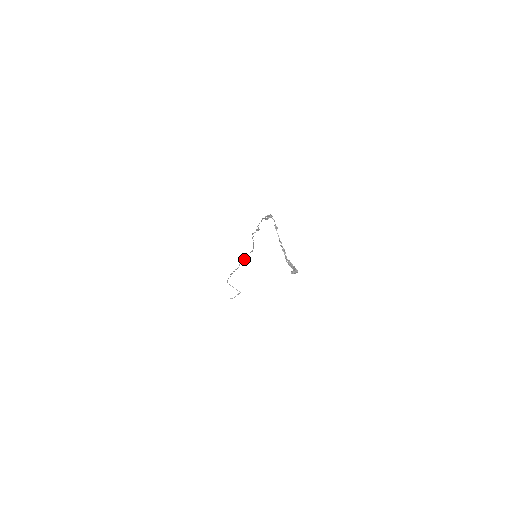
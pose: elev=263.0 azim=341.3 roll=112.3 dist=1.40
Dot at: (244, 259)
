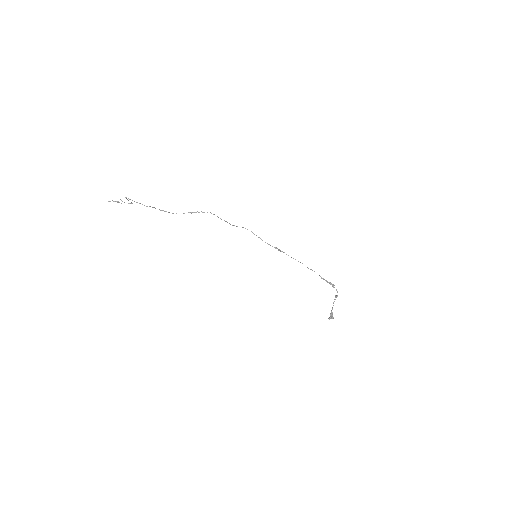
Dot at: (194, 212)
